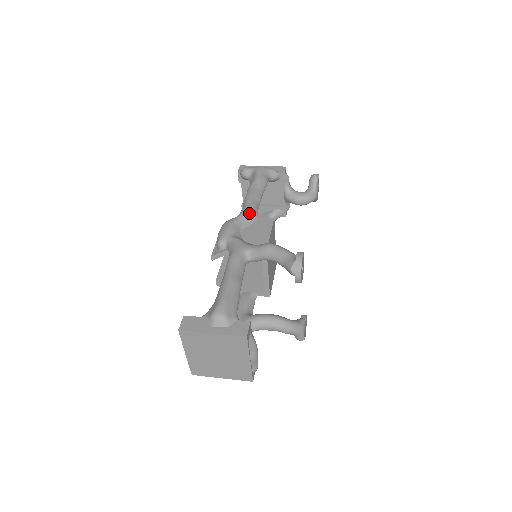
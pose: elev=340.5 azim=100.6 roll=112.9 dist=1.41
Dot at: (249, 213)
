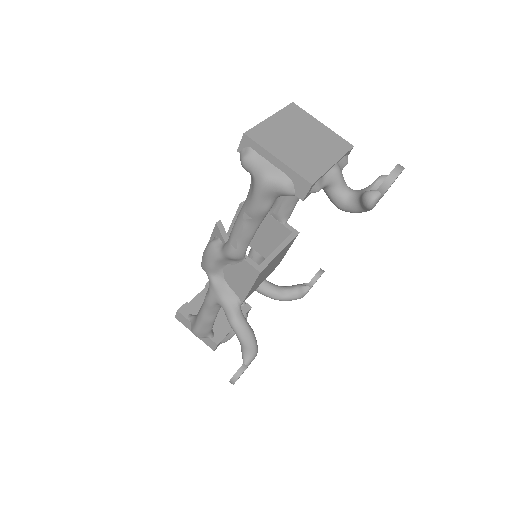
Dot at: (231, 259)
